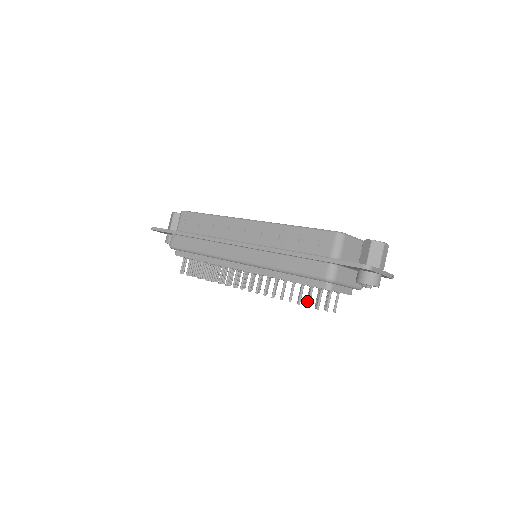
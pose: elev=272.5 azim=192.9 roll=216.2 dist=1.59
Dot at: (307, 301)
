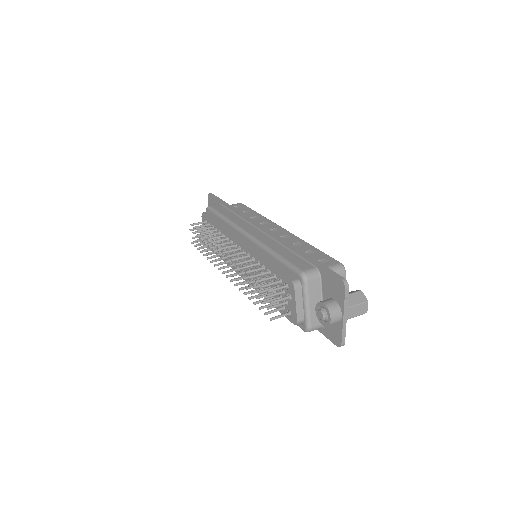
Dot at: occluded
